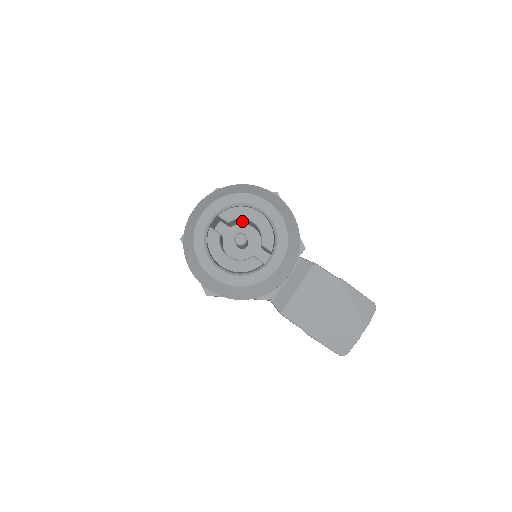
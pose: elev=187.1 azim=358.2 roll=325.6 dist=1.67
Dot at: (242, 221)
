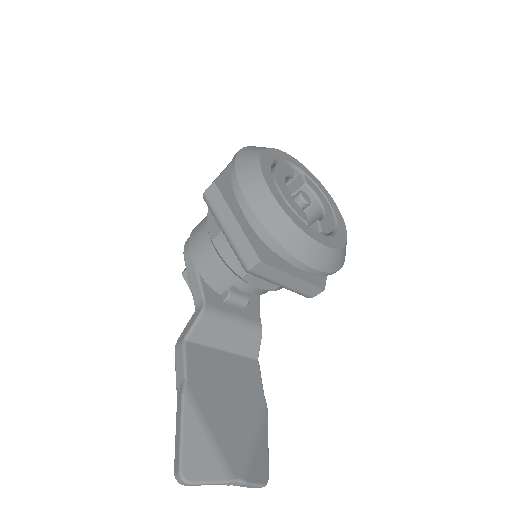
Dot at: occluded
